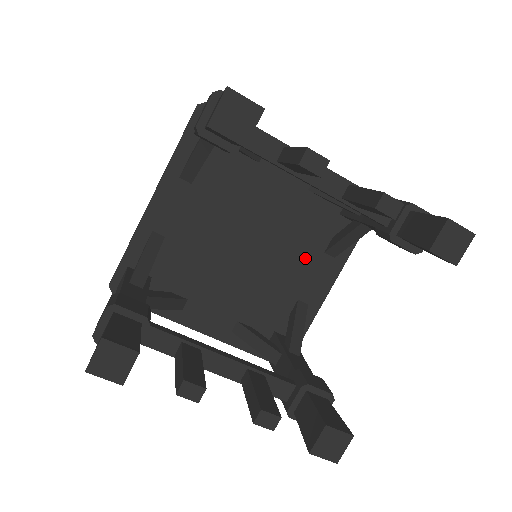
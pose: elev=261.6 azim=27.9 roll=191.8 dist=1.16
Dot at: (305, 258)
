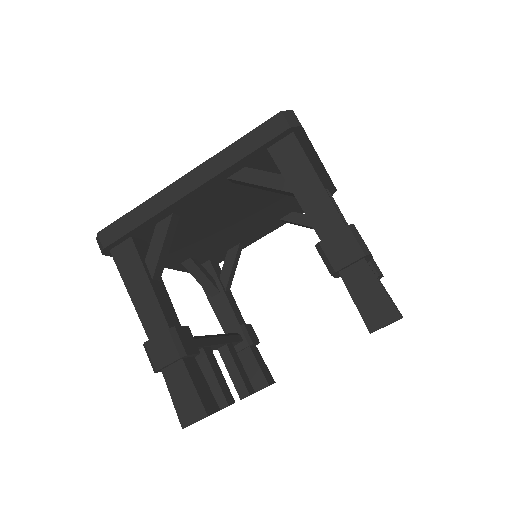
Dot at: (265, 223)
